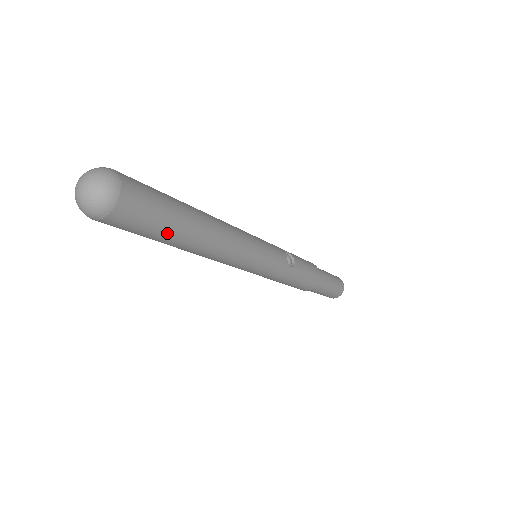
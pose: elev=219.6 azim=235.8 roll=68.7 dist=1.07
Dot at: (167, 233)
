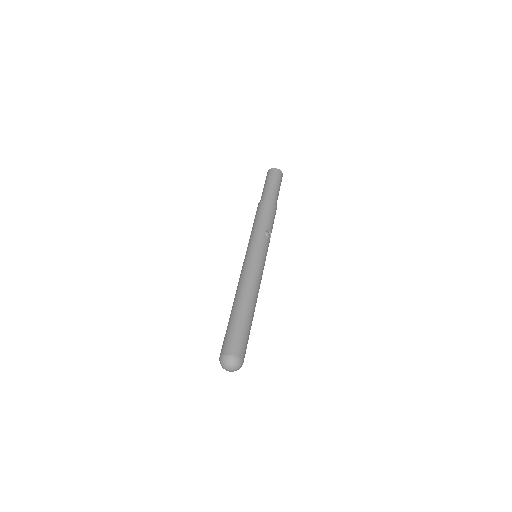
Dot at: occluded
